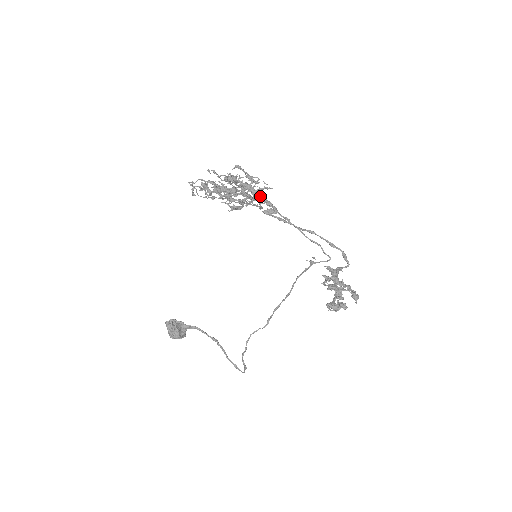
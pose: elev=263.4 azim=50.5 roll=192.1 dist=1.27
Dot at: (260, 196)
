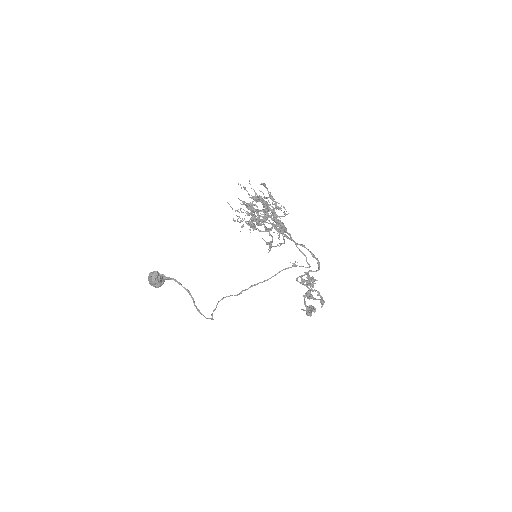
Dot at: occluded
